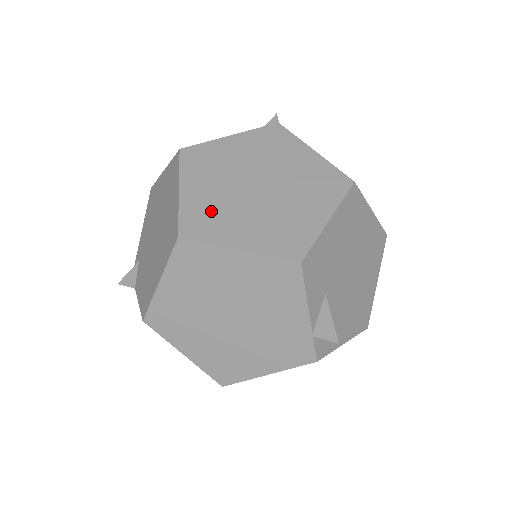
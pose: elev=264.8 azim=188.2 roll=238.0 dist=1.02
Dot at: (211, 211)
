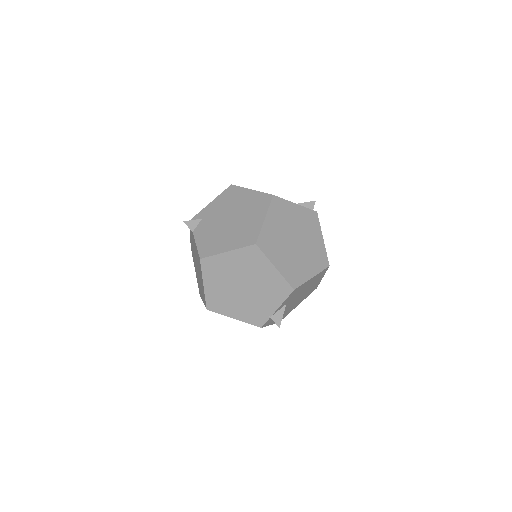
Dot at: (273, 240)
